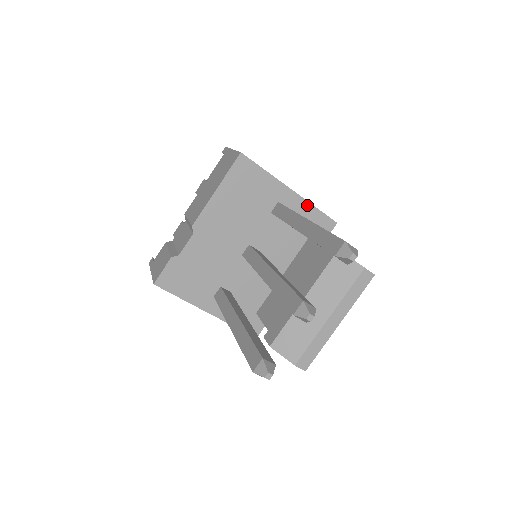
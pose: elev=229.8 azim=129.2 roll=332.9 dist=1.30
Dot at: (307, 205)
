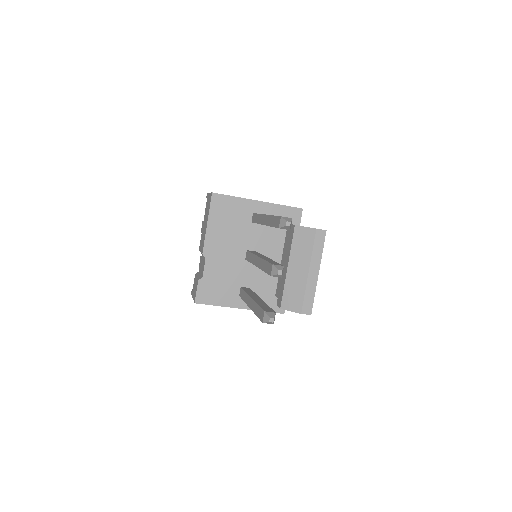
Dot at: (274, 206)
